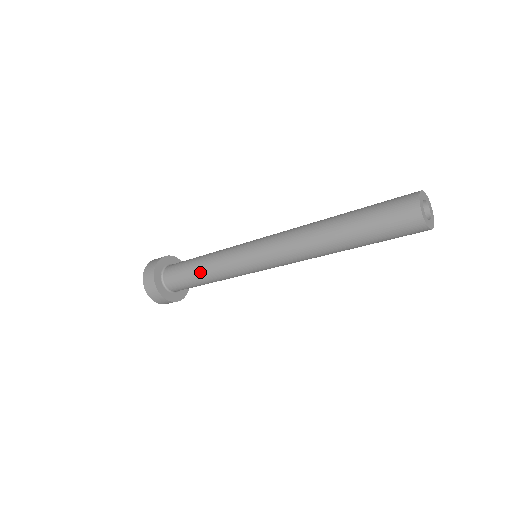
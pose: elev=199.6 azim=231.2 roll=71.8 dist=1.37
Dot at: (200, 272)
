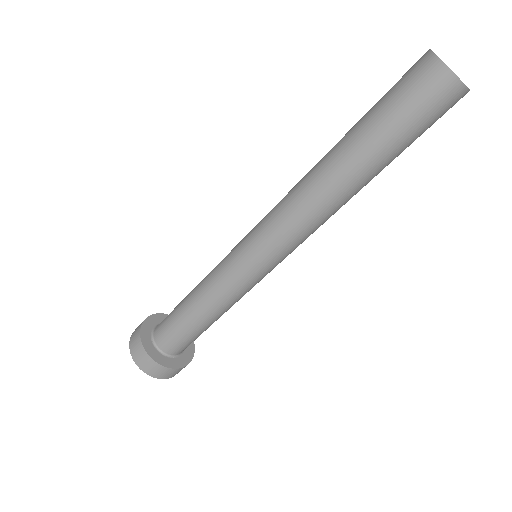
Dot at: occluded
